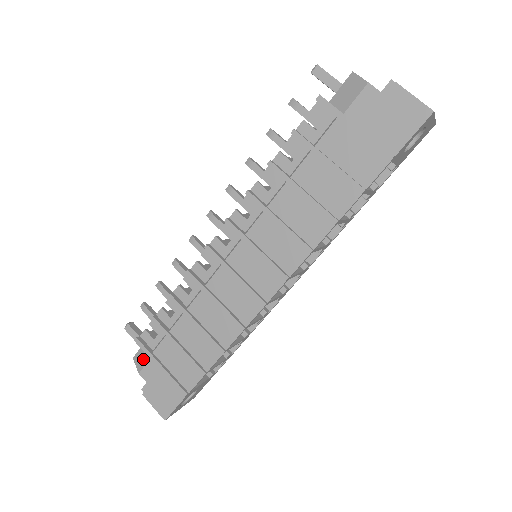
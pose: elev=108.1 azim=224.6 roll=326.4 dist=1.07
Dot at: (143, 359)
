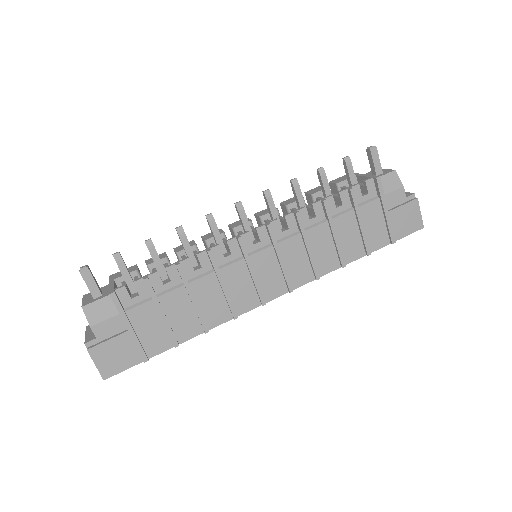
Dot at: (102, 313)
